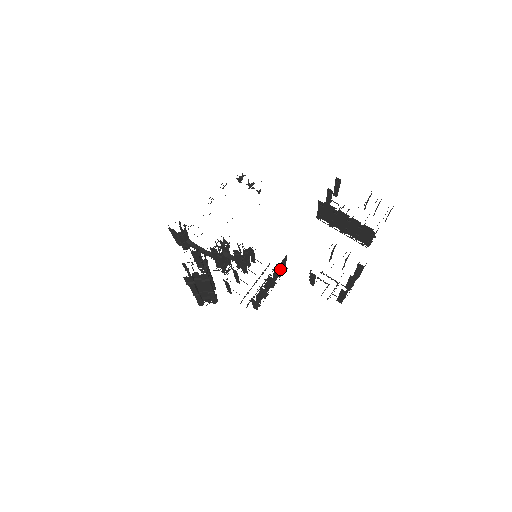
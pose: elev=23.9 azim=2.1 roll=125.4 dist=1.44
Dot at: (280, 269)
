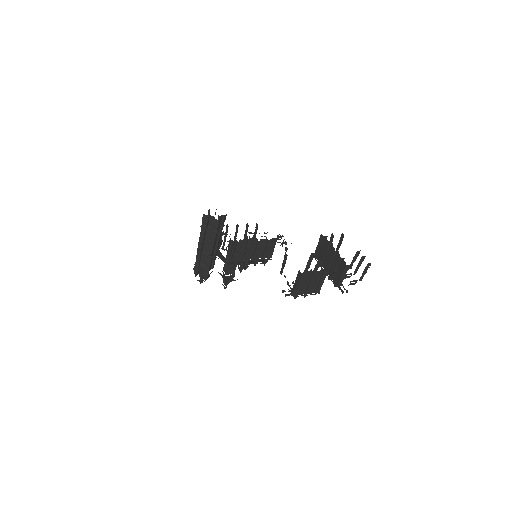
Dot at: (267, 244)
